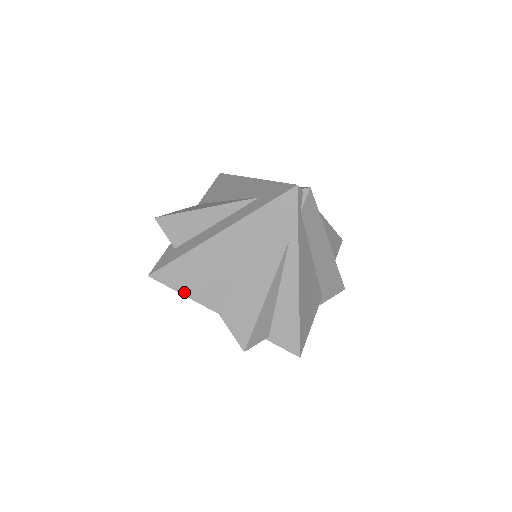
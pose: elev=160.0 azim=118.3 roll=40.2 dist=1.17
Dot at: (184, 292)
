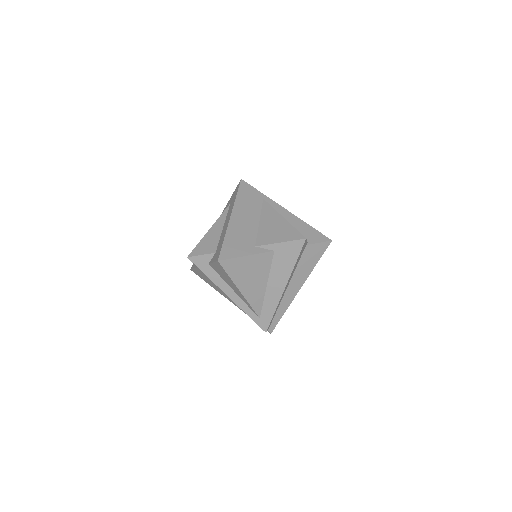
Dot at: (245, 254)
